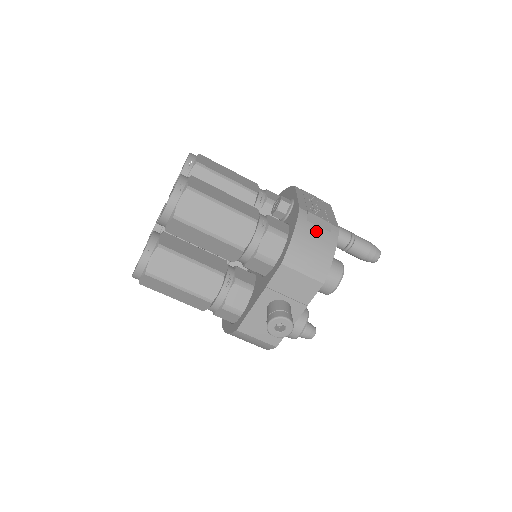
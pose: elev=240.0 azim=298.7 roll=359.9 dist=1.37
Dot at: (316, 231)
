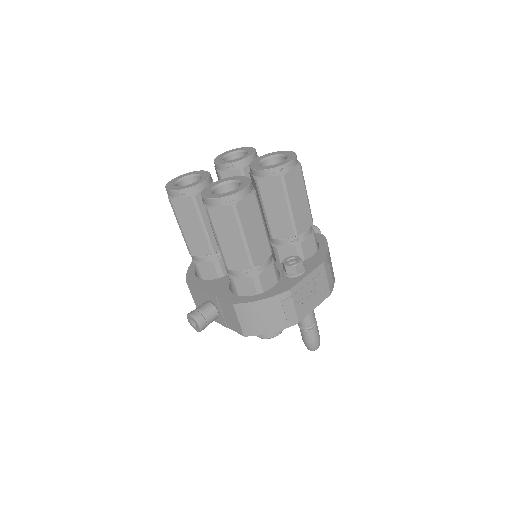
Dot at: (279, 312)
